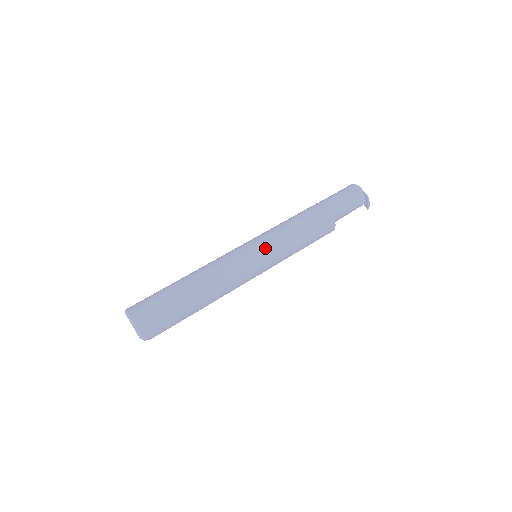
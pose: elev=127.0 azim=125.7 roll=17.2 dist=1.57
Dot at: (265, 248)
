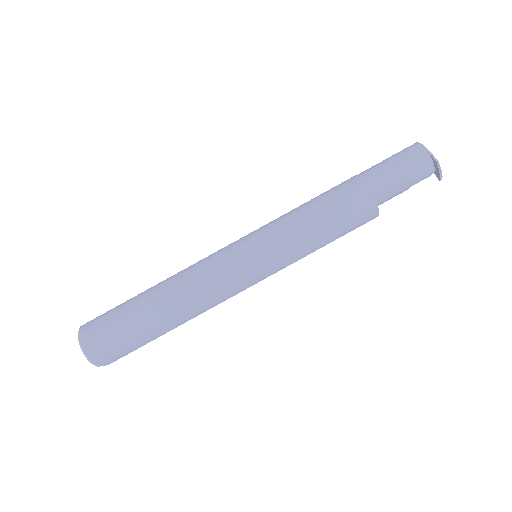
Dot at: (261, 246)
